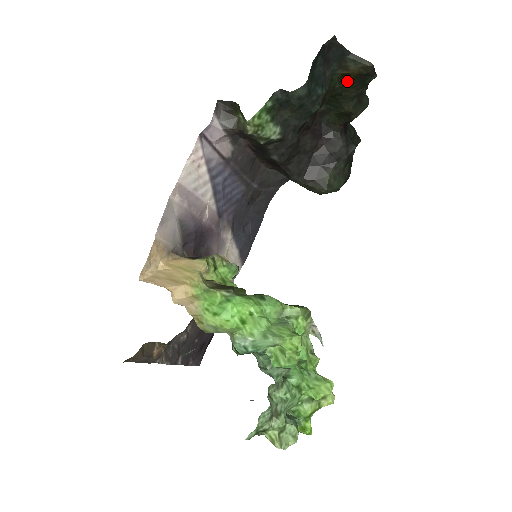
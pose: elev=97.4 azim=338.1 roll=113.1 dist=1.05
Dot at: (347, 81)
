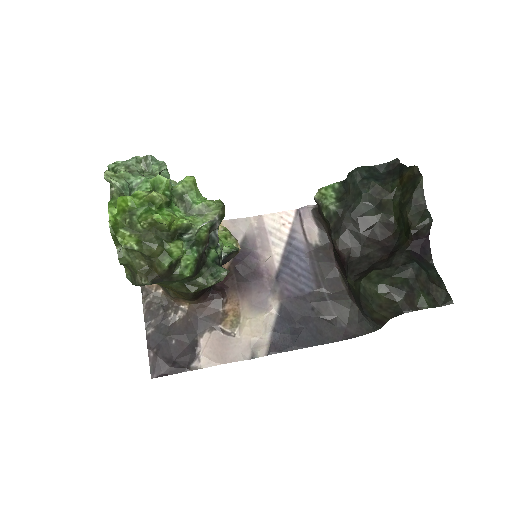
Dot at: (404, 188)
